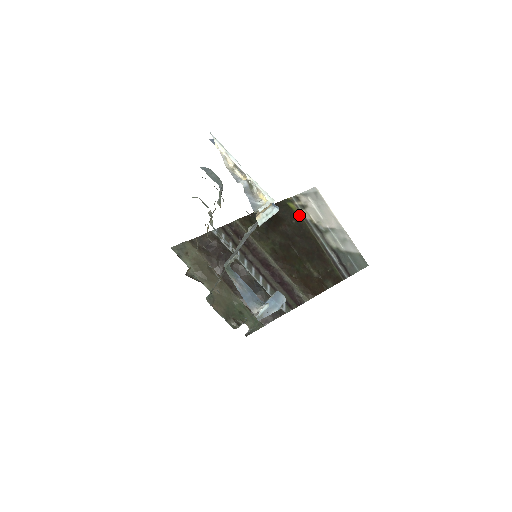
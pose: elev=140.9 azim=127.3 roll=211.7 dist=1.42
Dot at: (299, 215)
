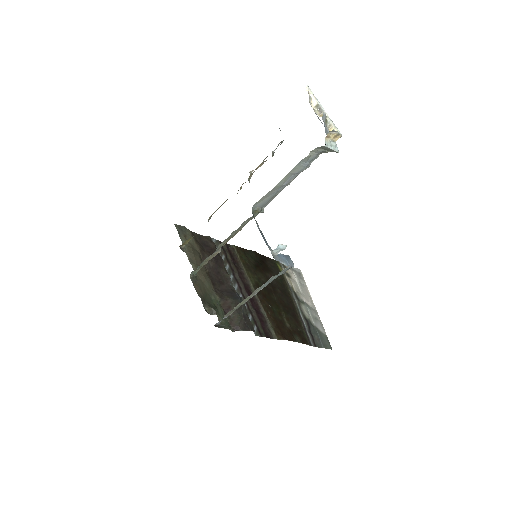
Dot at: (284, 277)
